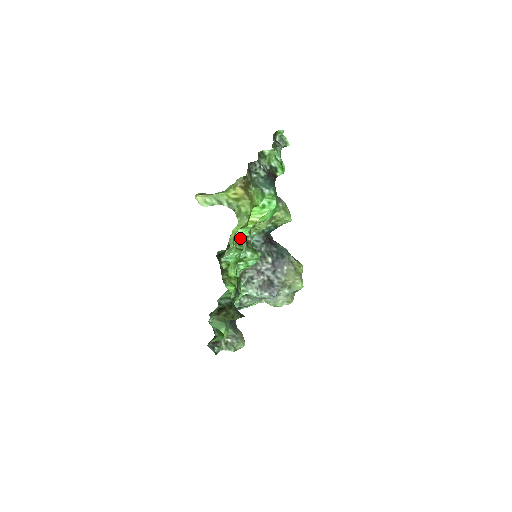
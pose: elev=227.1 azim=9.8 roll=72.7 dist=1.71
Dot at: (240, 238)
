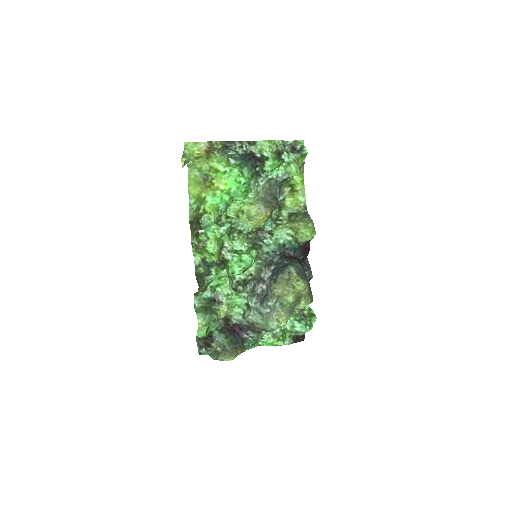
Dot at: (212, 207)
